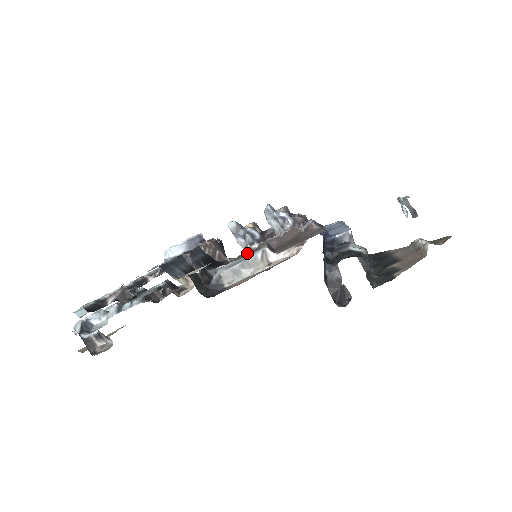
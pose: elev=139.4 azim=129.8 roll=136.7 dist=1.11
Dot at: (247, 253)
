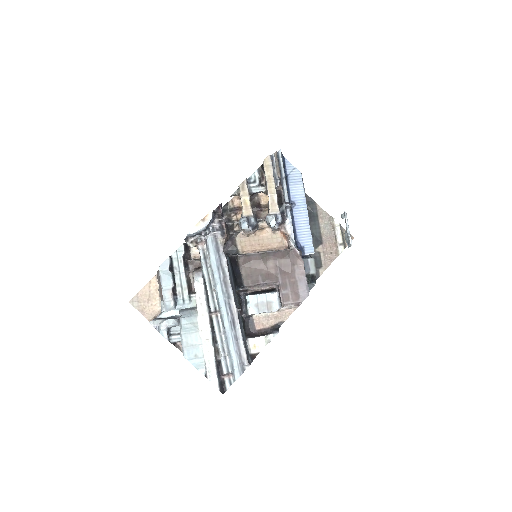
Dot at: (252, 255)
